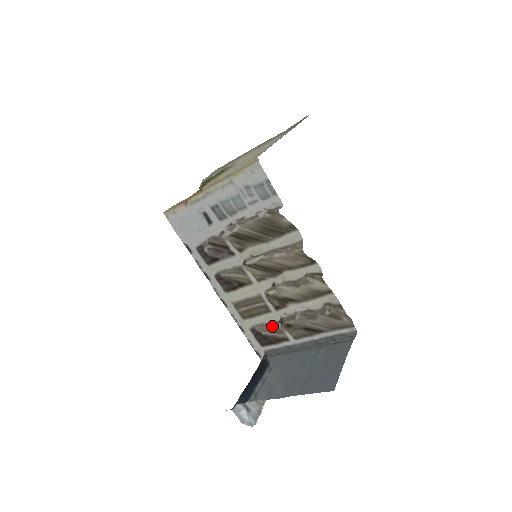
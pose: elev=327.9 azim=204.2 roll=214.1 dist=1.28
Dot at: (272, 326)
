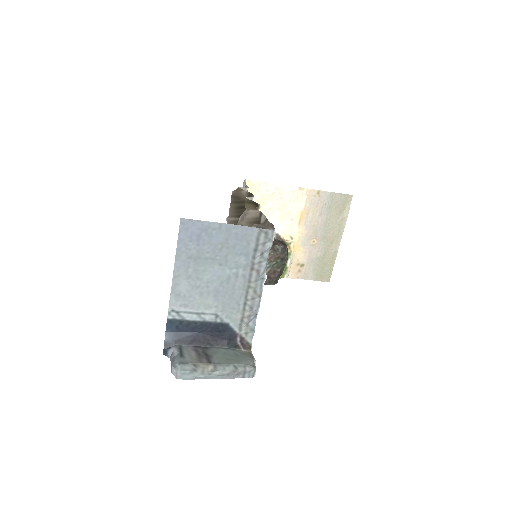
Dot at: occluded
